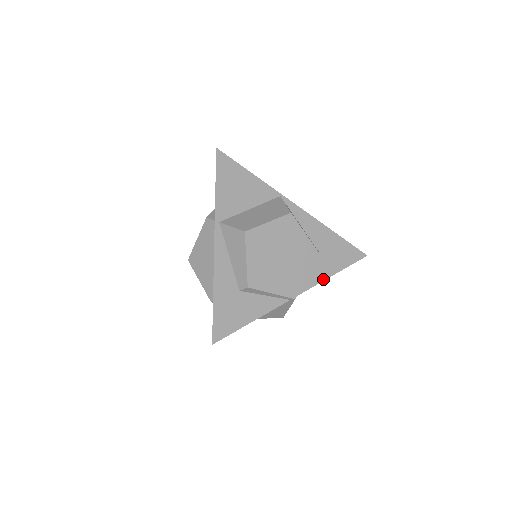
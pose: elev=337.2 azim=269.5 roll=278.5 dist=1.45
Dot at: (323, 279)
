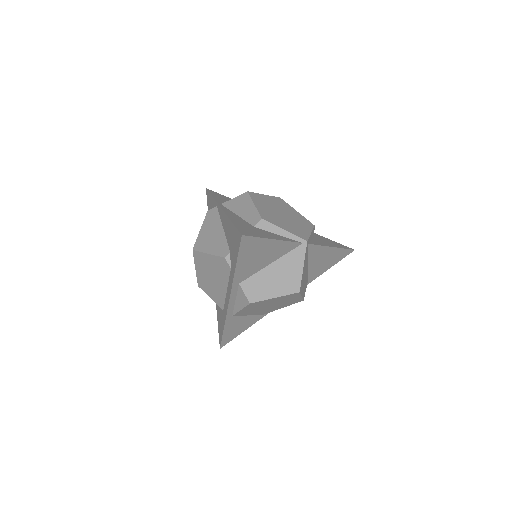
Dot at: (325, 245)
